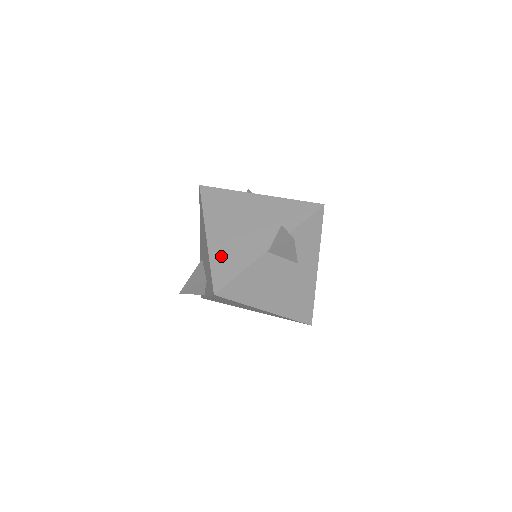
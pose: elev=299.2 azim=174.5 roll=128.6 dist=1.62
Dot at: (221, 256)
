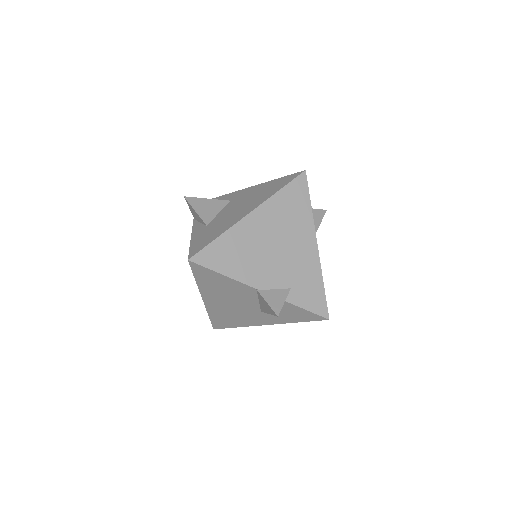
Dot at: (233, 243)
